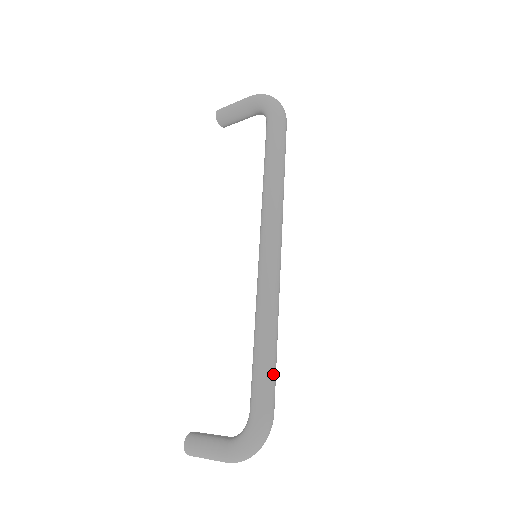
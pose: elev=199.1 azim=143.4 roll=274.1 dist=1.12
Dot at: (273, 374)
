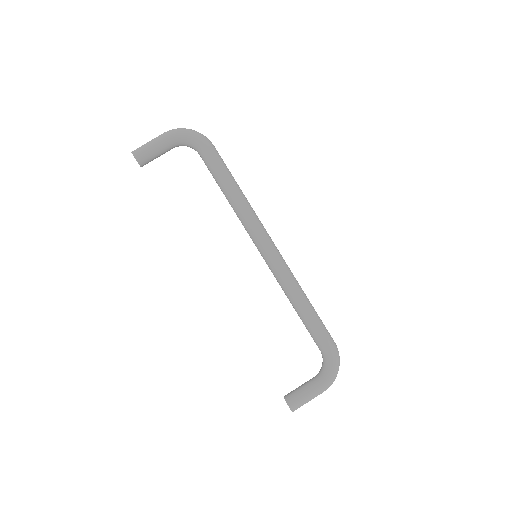
Dot at: (321, 320)
